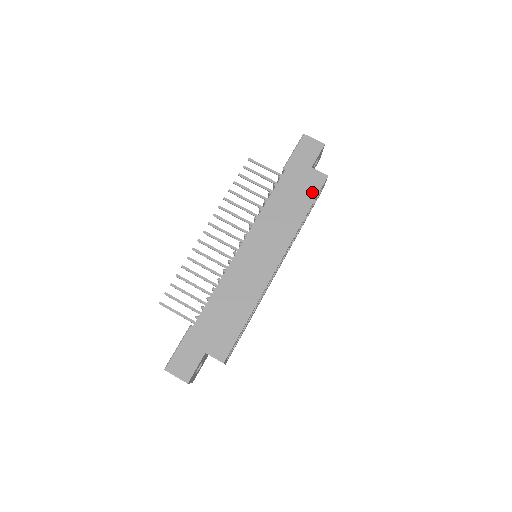
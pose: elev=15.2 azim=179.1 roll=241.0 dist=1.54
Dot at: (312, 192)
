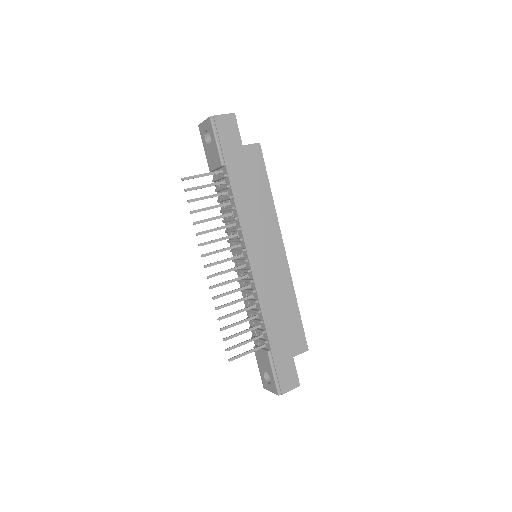
Dot at: (260, 168)
